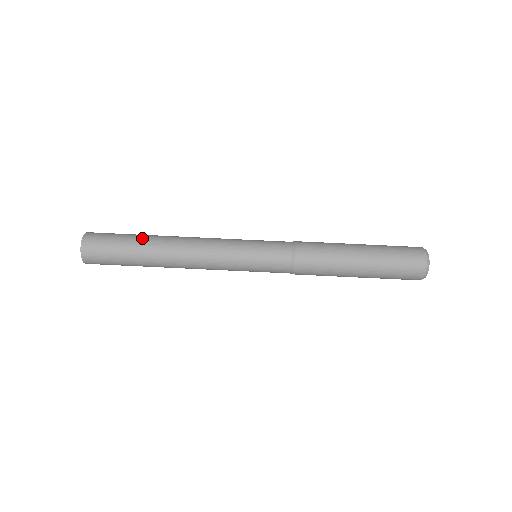
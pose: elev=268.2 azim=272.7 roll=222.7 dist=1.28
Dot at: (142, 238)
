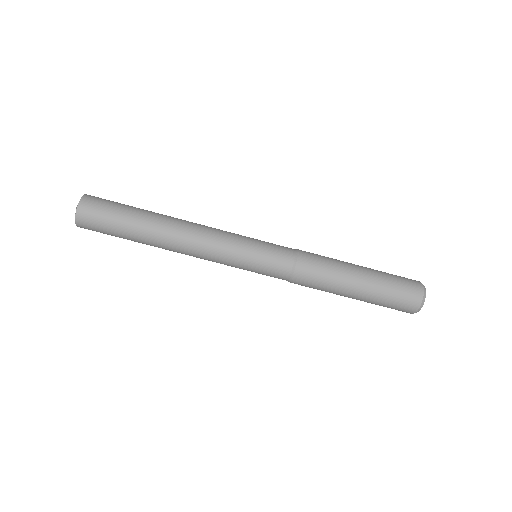
Dot at: (140, 223)
